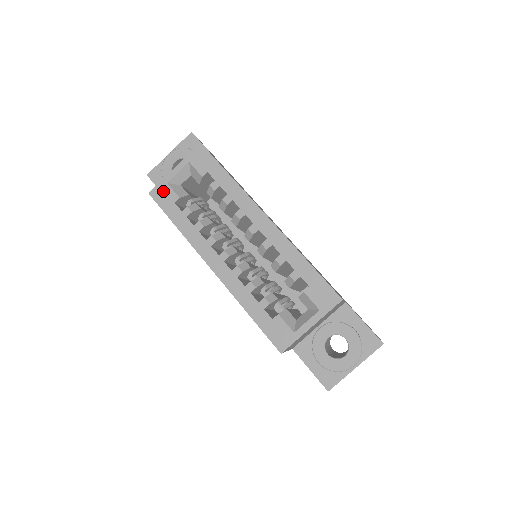
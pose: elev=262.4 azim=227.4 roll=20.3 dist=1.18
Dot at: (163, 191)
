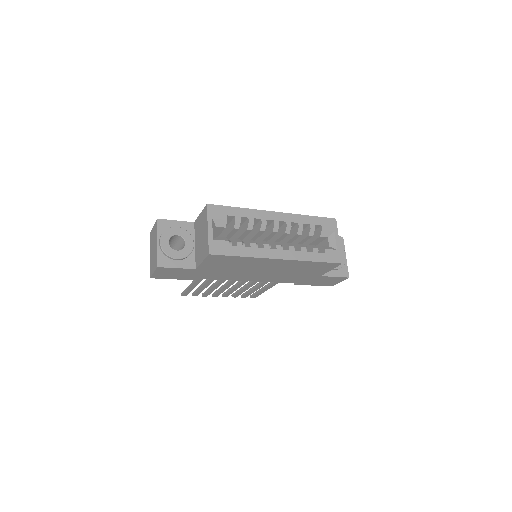
Dot at: (216, 246)
